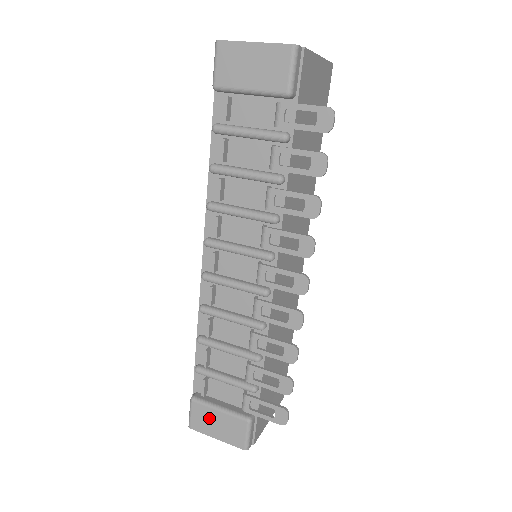
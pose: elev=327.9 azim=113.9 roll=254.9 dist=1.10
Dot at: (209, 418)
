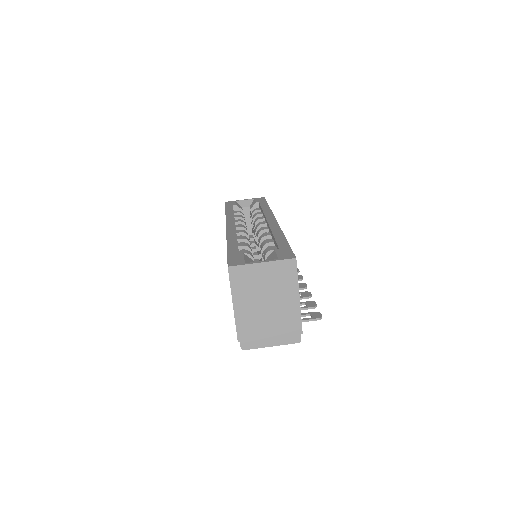
Dot at: occluded
